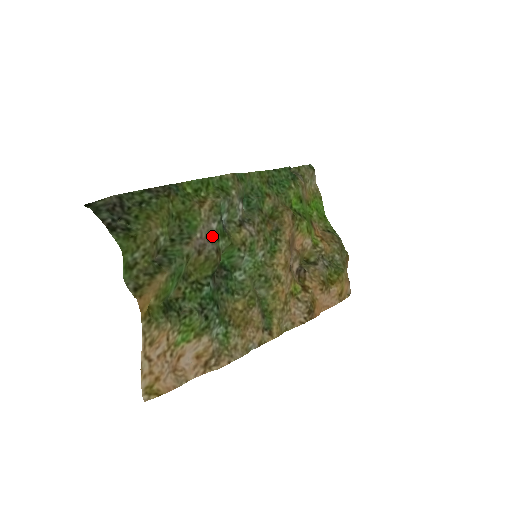
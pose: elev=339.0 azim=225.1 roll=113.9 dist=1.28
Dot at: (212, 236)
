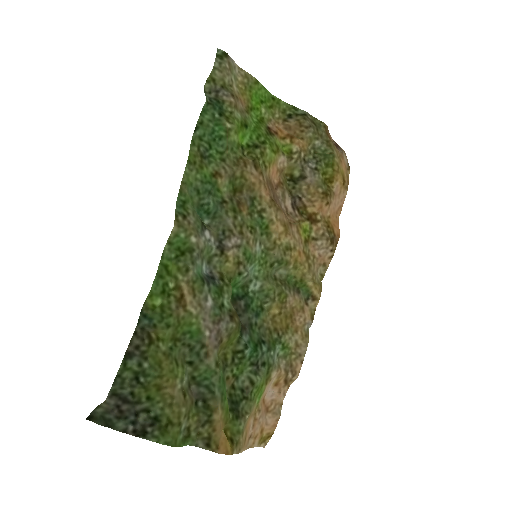
Dot at: (217, 314)
